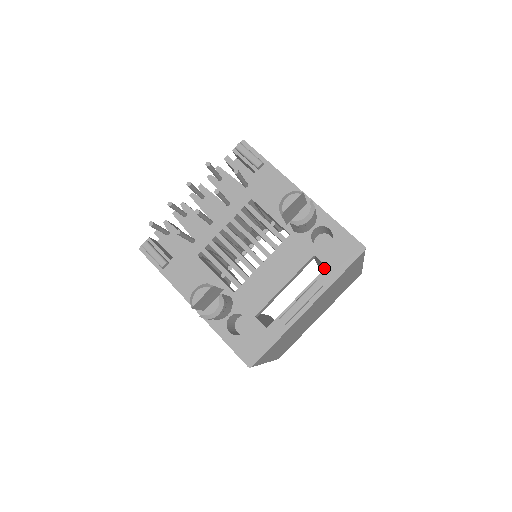
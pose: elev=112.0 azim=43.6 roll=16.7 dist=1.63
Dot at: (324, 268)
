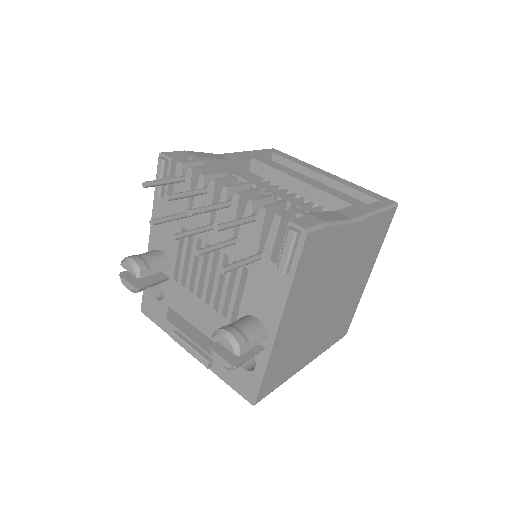
Dot at: occluded
